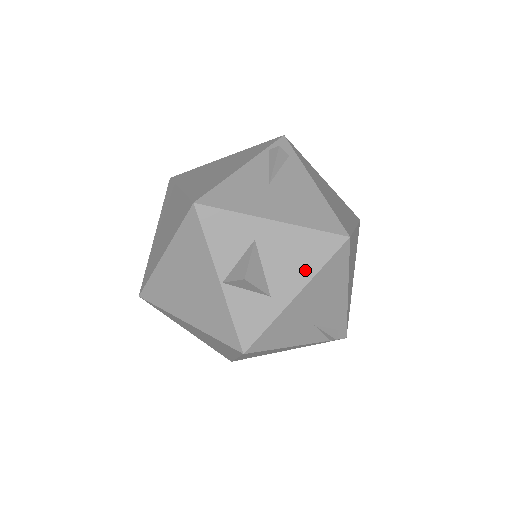
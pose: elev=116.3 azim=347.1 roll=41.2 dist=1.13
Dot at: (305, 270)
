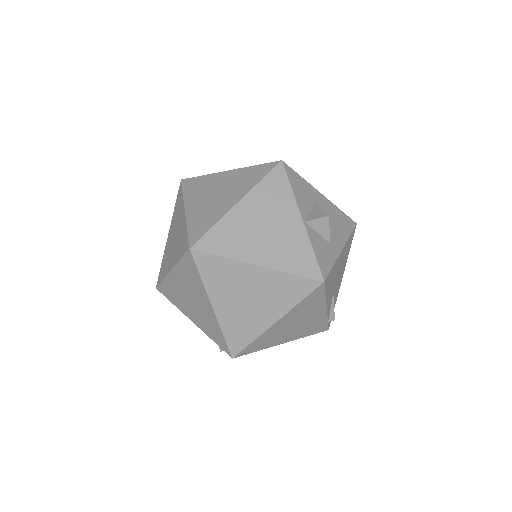
Dot at: (343, 234)
